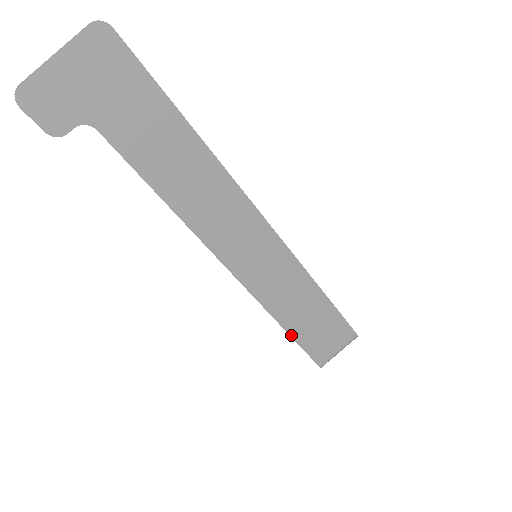
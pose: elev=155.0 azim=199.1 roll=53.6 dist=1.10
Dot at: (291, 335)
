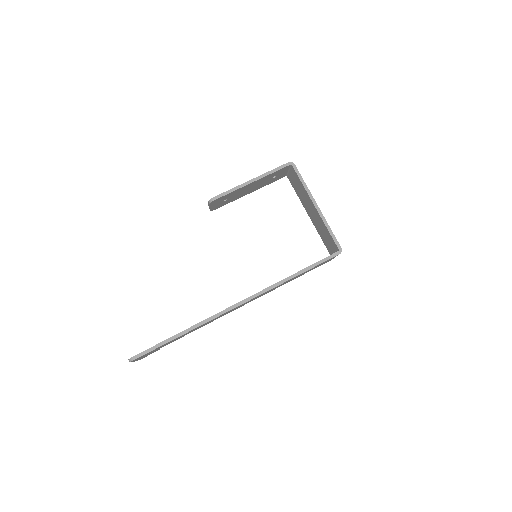
Dot at: occluded
